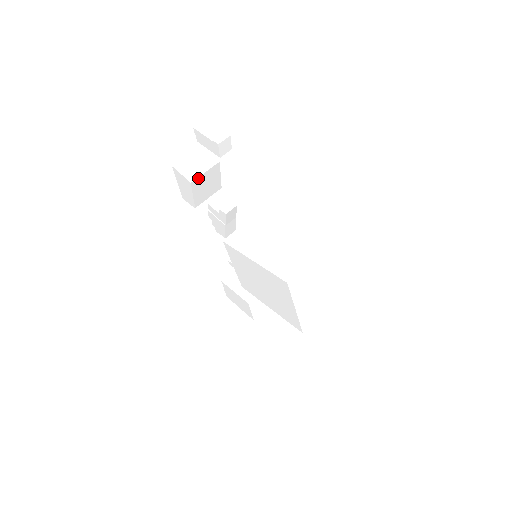
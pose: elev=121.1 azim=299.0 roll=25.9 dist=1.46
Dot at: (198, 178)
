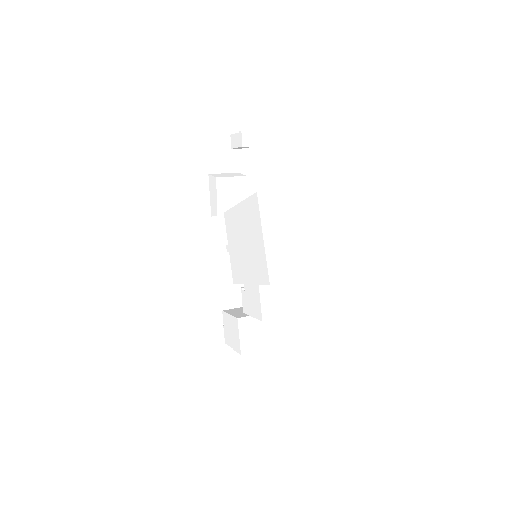
Dot at: (224, 178)
